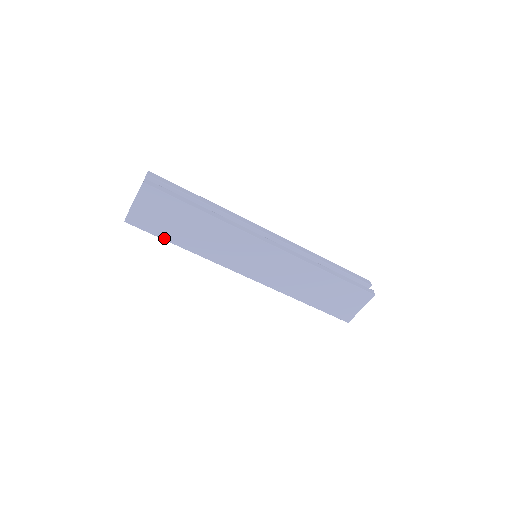
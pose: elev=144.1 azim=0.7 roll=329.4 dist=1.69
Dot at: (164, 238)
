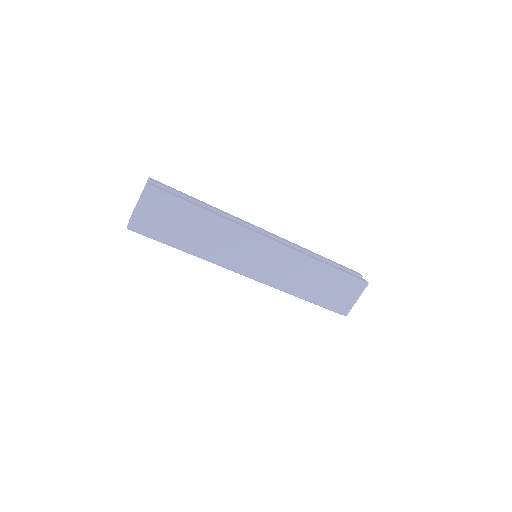
Dot at: (168, 243)
